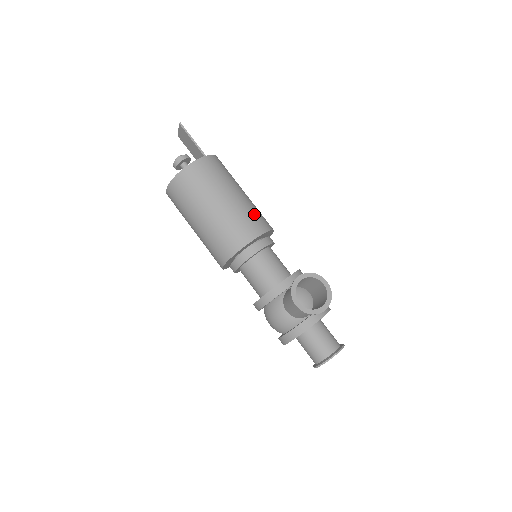
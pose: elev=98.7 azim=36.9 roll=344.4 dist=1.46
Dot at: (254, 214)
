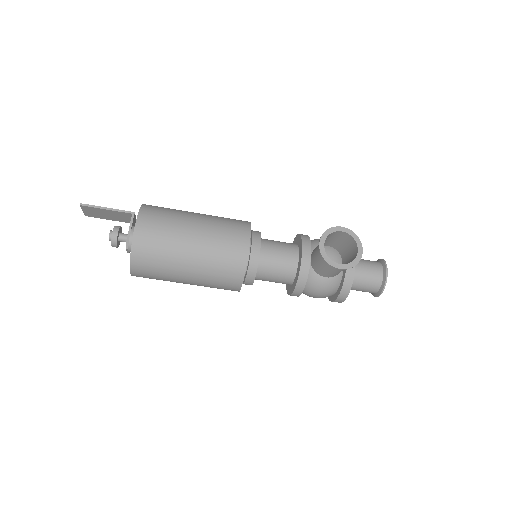
Dot at: (226, 225)
